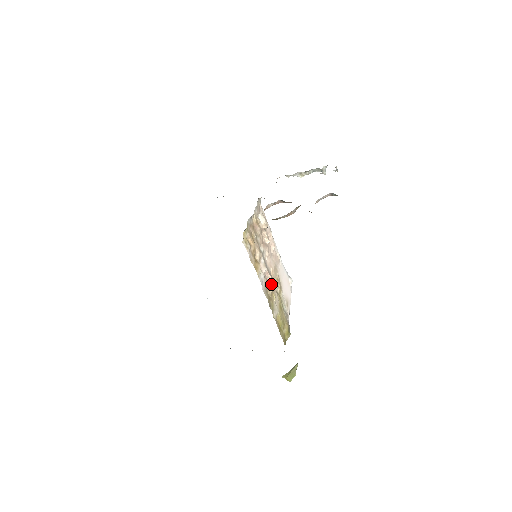
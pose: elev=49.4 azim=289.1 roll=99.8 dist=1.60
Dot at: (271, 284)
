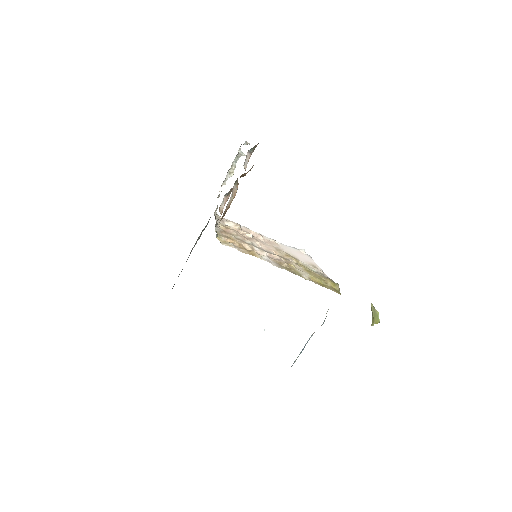
Dot at: (282, 260)
